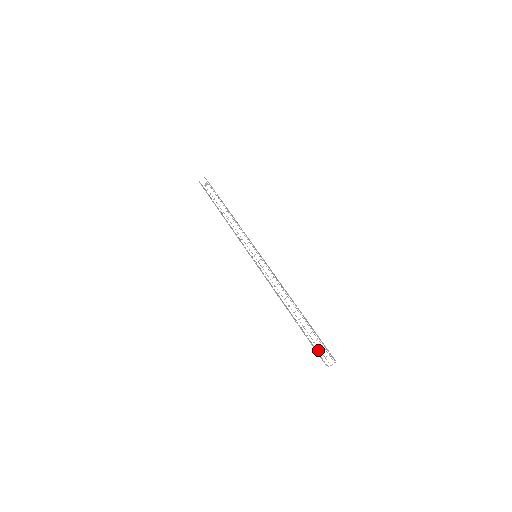
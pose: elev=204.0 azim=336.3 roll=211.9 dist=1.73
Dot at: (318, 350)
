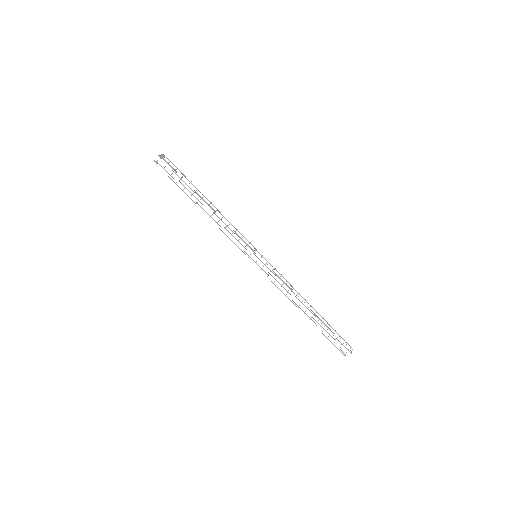
Dot at: occluded
